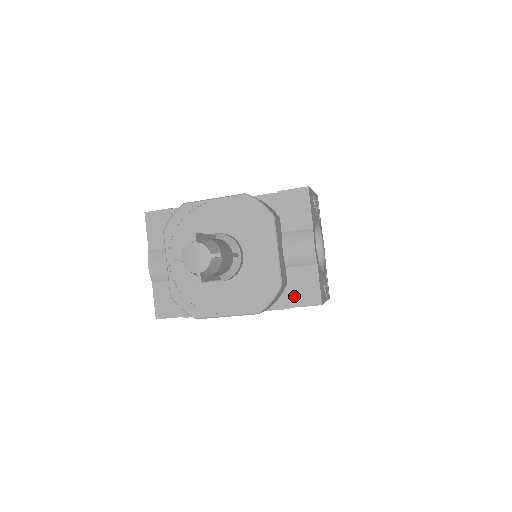
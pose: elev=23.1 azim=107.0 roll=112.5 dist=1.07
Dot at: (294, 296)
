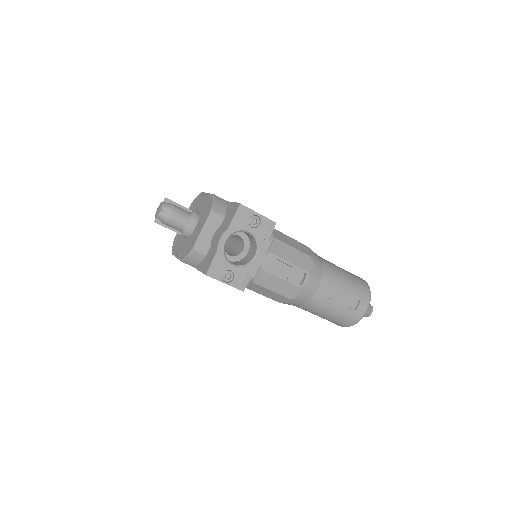
Dot at: (203, 264)
